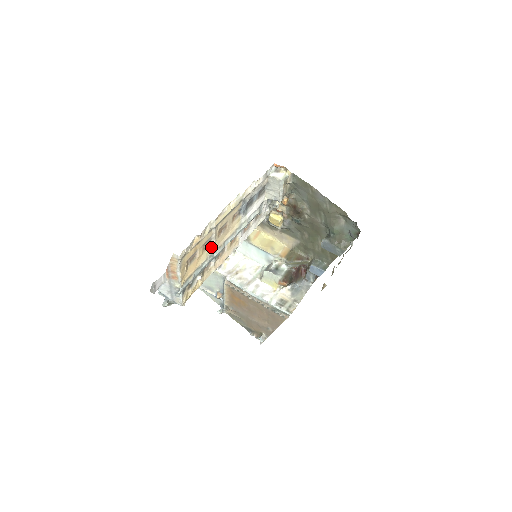
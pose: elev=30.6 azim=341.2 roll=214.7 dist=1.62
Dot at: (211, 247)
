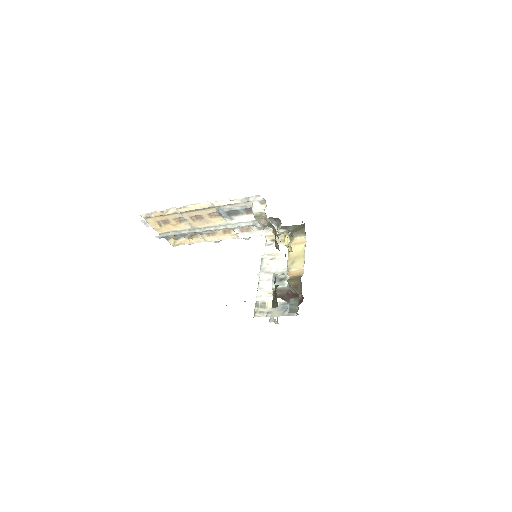
Dot at: (189, 224)
